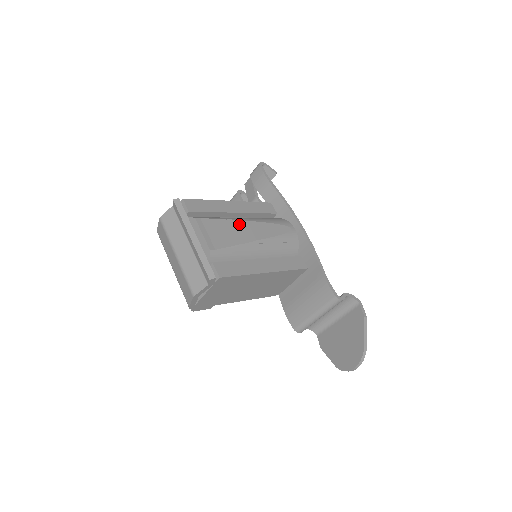
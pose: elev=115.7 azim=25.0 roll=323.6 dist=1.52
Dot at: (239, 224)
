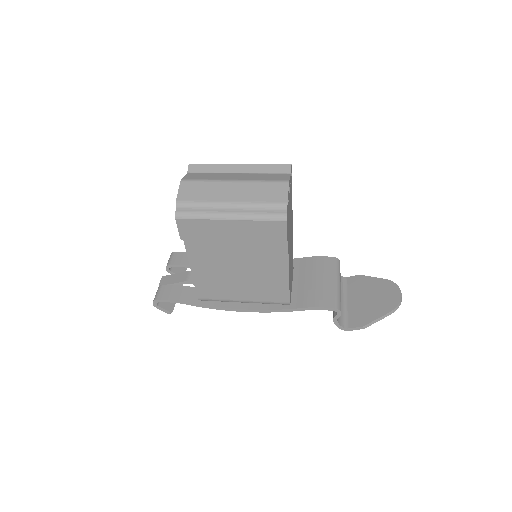
Dot at: occluded
